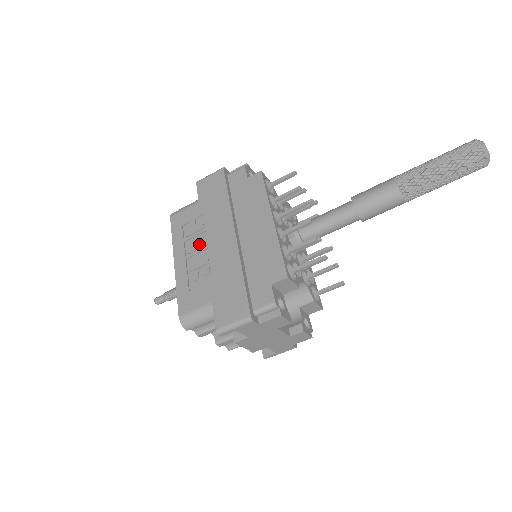
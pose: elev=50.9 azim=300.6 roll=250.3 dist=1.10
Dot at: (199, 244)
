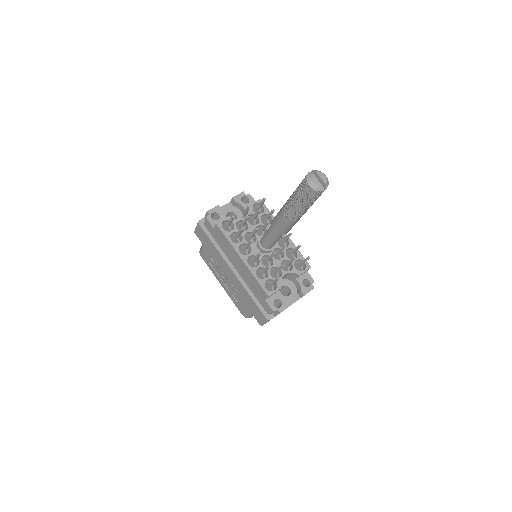
Dot at: (223, 275)
